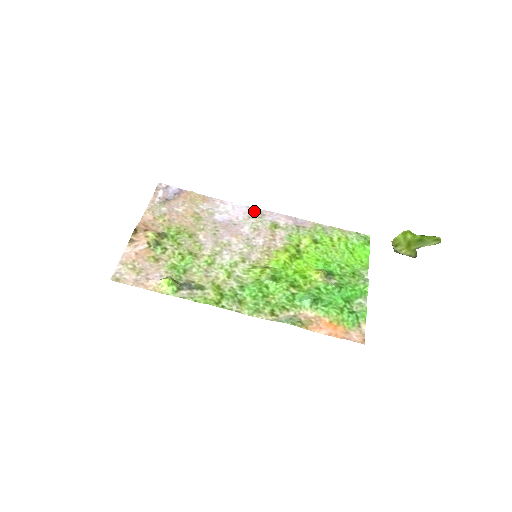
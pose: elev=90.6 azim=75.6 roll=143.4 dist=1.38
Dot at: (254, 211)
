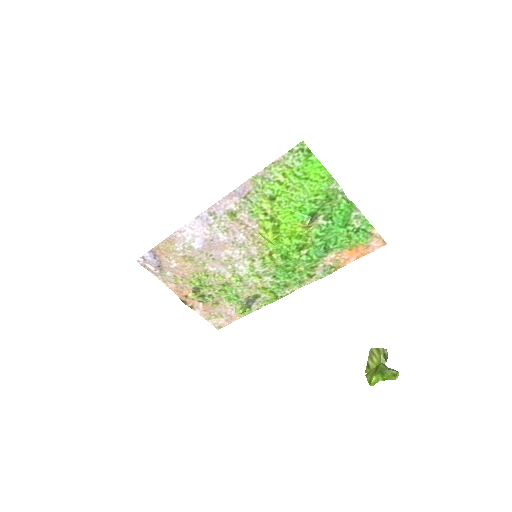
Dot at: (205, 217)
